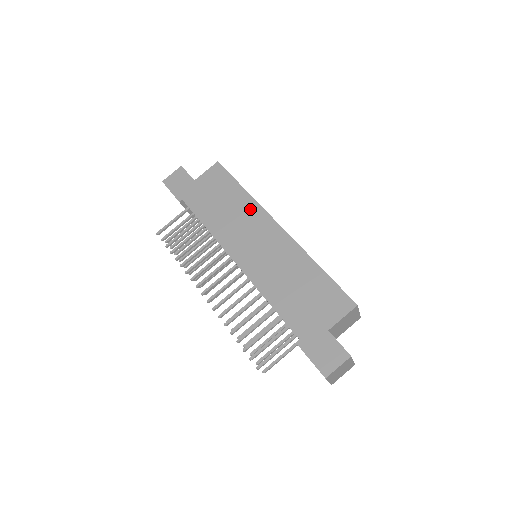
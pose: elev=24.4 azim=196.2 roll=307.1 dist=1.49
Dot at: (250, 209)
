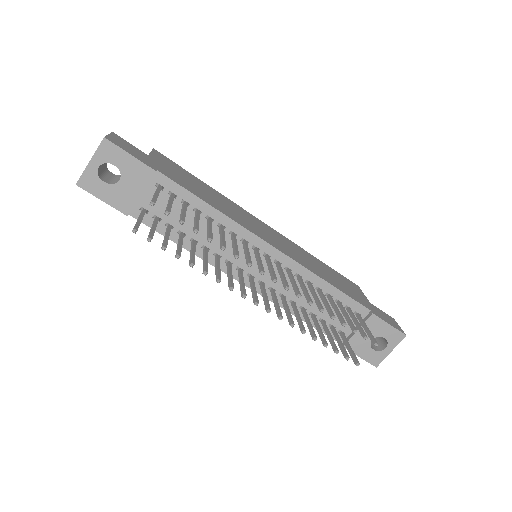
Dot at: (232, 204)
